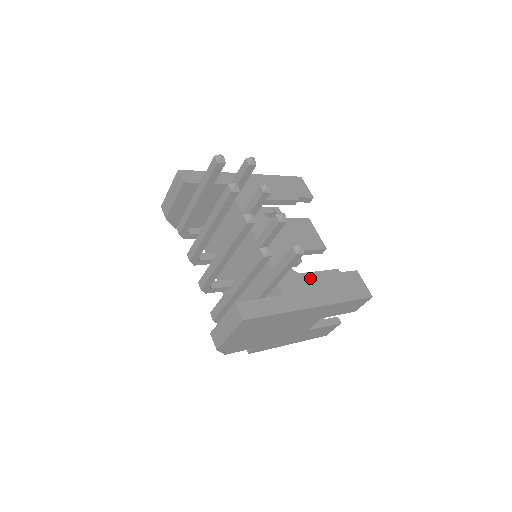
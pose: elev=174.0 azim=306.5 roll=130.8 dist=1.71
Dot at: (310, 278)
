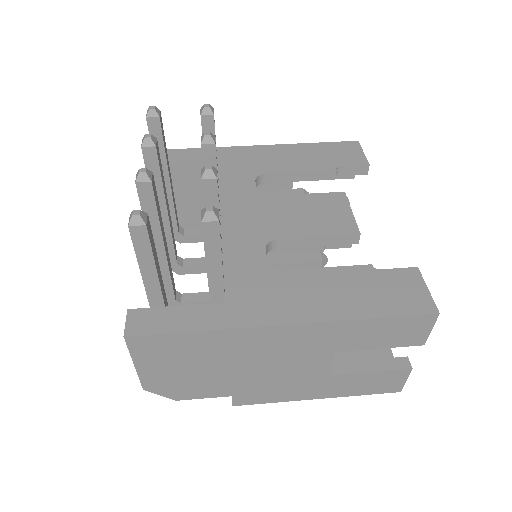
Dot at: (299, 278)
